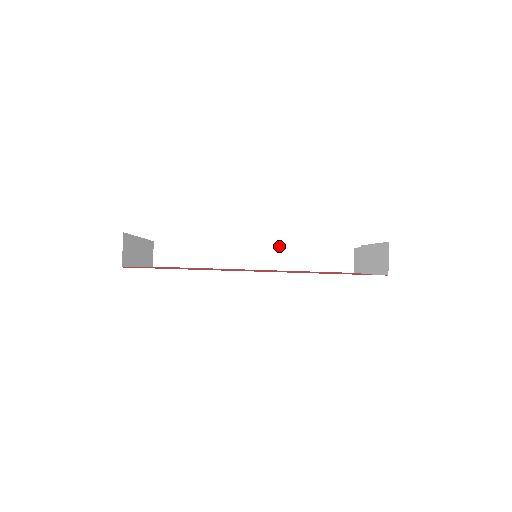
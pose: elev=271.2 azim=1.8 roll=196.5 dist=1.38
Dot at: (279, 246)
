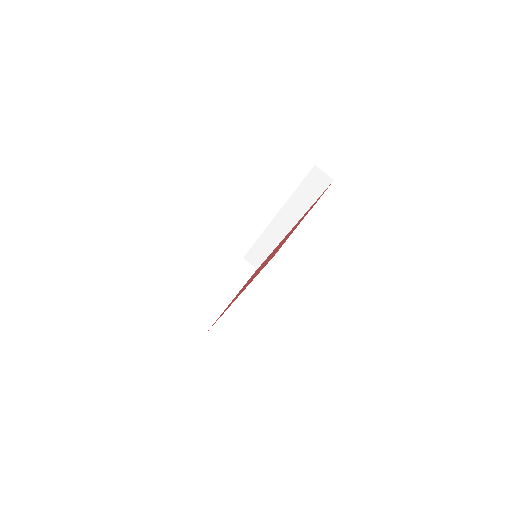
Dot at: (283, 207)
